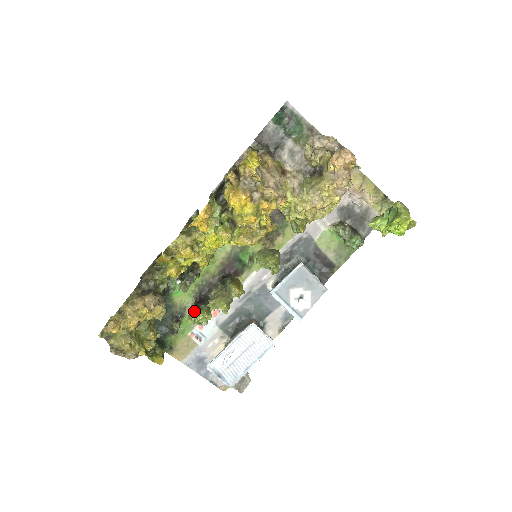
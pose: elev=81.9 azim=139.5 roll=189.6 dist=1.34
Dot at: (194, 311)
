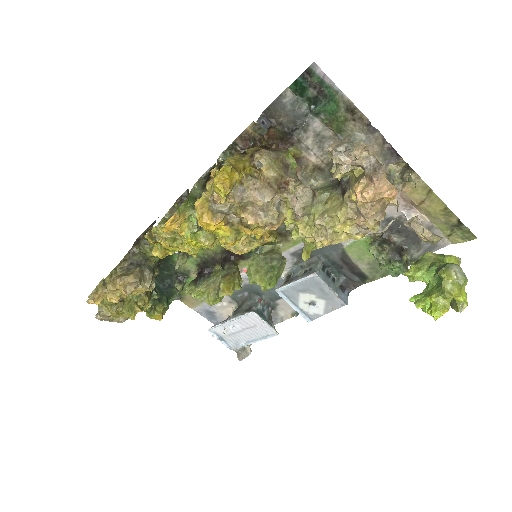
Dot at: (192, 284)
